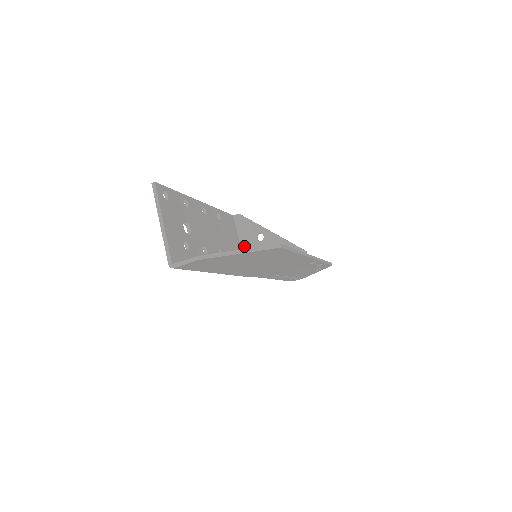
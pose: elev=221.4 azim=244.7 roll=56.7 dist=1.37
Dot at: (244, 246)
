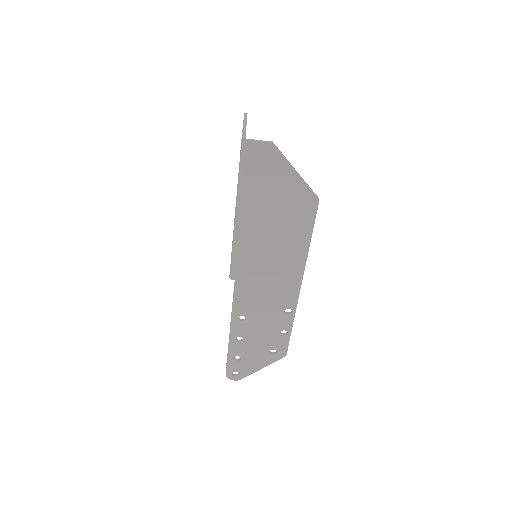
Dot at: occluded
